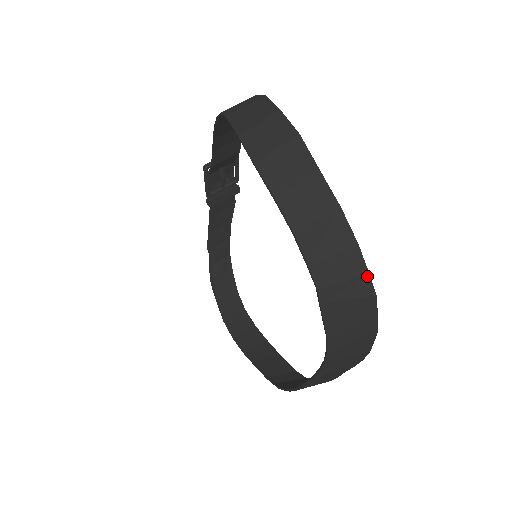
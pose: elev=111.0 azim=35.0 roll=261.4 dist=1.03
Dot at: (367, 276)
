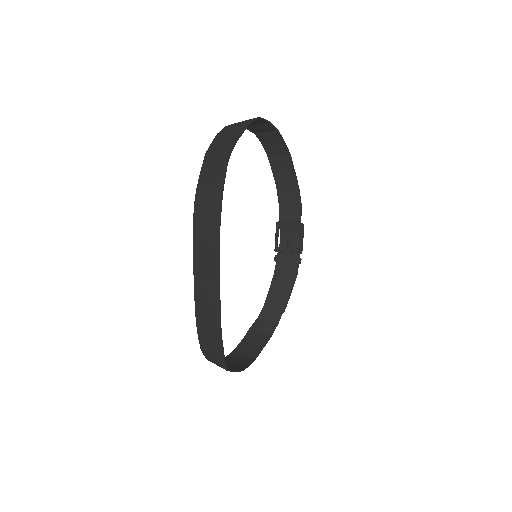
Dot at: (229, 153)
